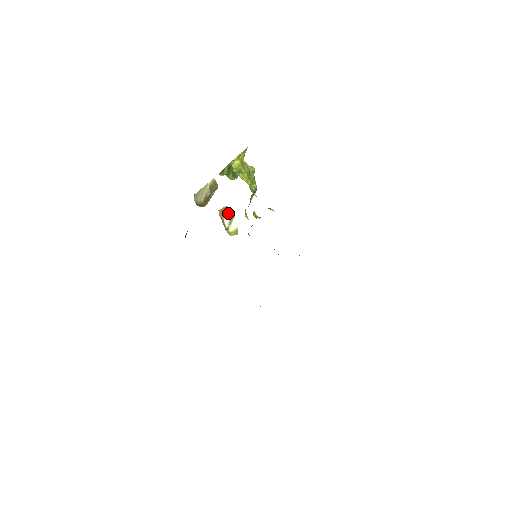
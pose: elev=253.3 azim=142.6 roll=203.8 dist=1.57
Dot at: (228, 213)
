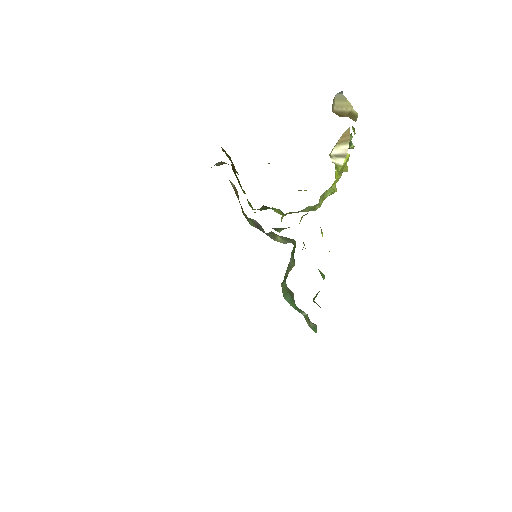
Dot at: (343, 148)
